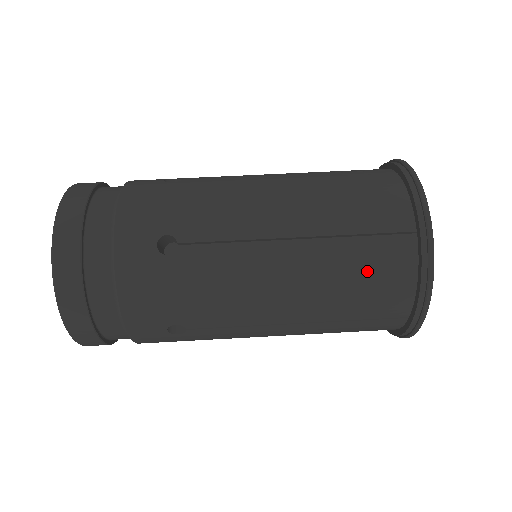
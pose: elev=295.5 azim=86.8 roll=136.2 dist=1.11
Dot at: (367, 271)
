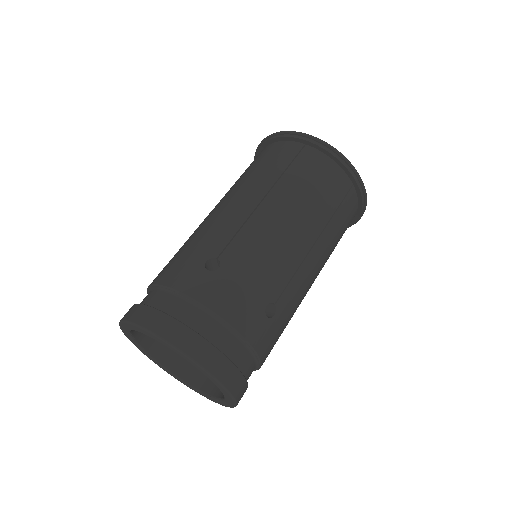
Dot at: (310, 177)
